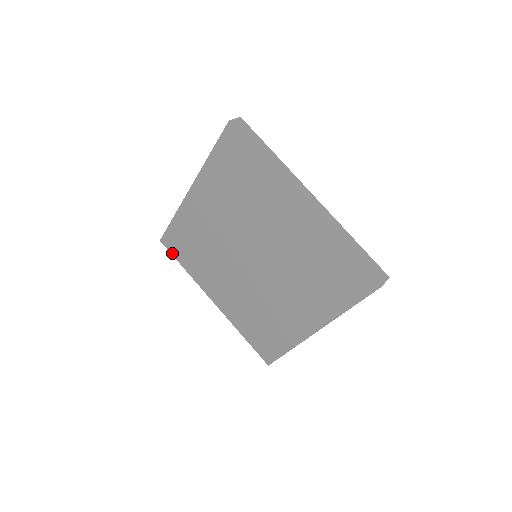
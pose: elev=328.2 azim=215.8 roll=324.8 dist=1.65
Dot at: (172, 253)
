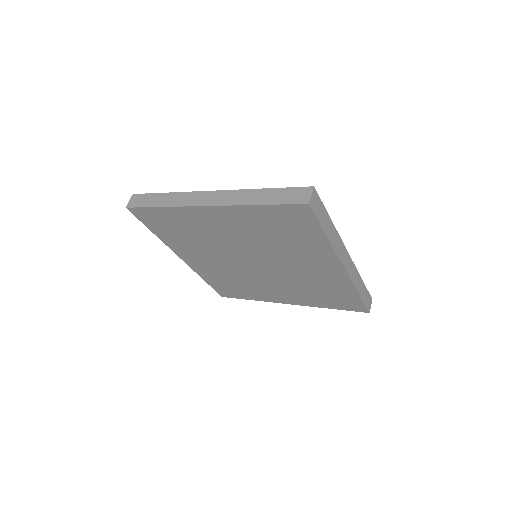
Dot at: (141, 221)
